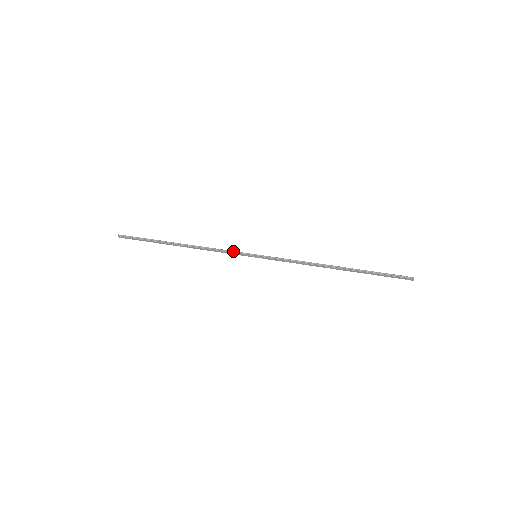
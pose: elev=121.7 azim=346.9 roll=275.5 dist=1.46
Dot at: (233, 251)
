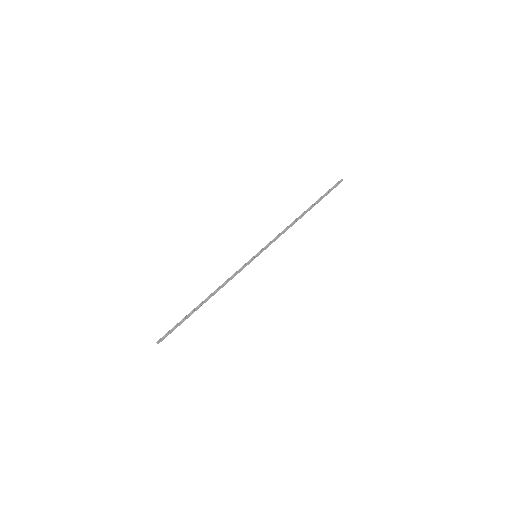
Dot at: (240, 268)
